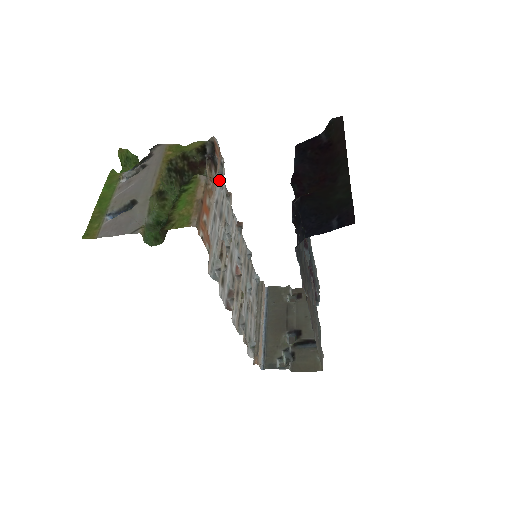
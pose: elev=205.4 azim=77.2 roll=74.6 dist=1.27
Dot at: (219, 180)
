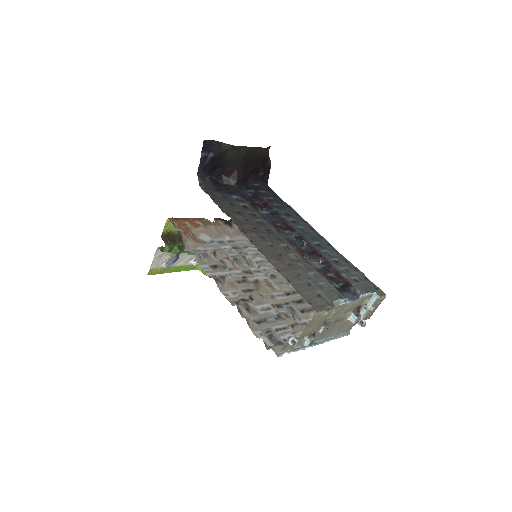
Dot at: (246, 239)
